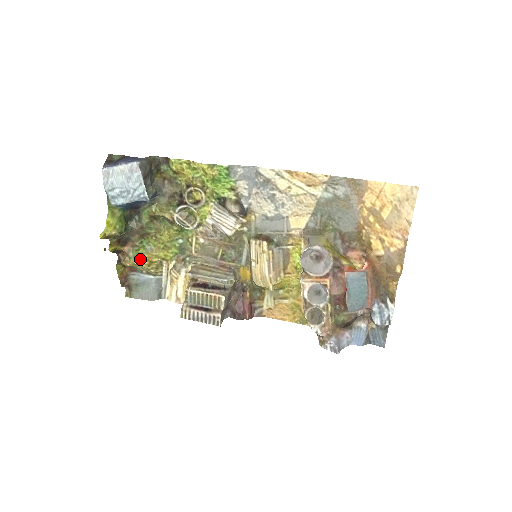
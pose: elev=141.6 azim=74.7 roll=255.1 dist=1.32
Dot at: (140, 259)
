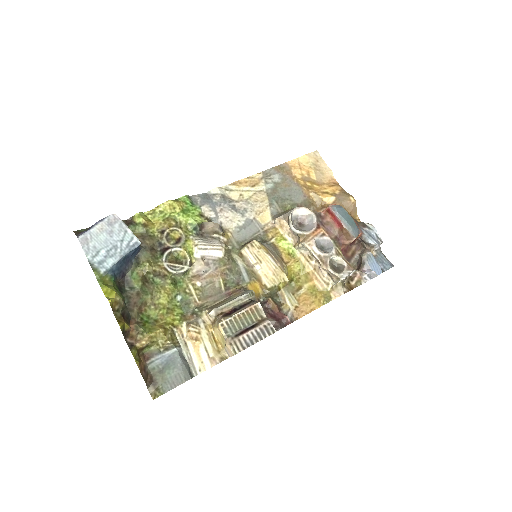
Dot at: (153, 330)
